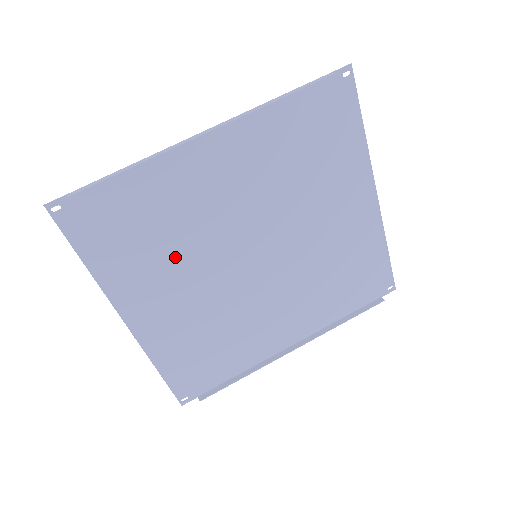
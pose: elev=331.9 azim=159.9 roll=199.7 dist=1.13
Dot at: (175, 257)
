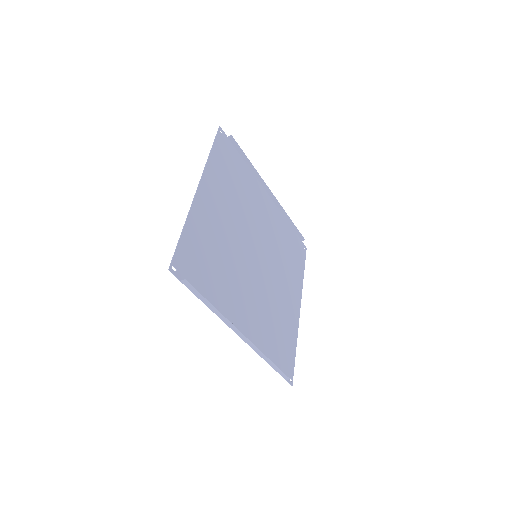
Dot at: (234, 204)
